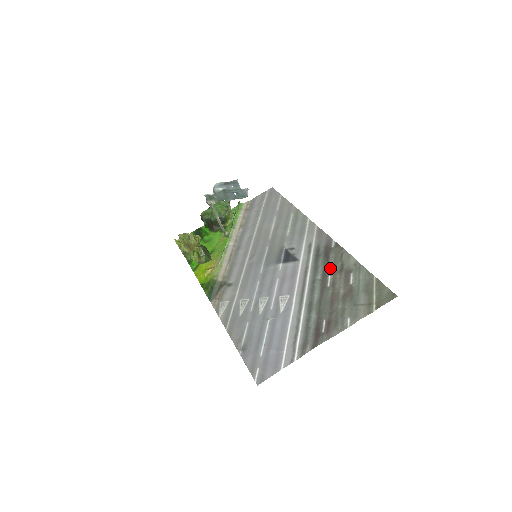
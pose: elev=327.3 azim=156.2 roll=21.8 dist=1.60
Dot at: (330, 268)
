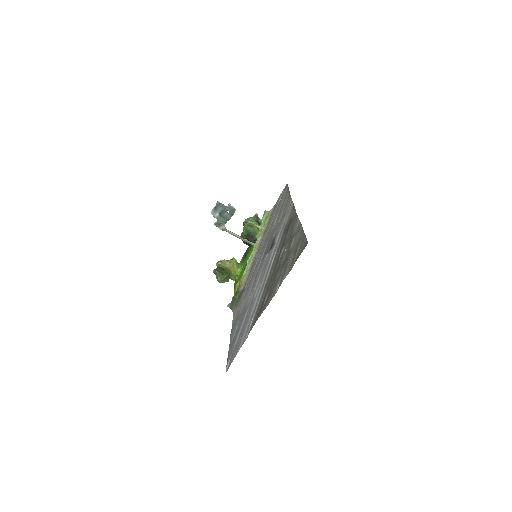
Dot at: (285, 241)
